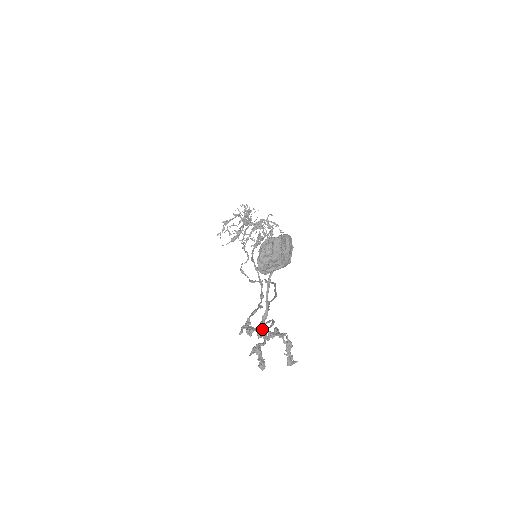
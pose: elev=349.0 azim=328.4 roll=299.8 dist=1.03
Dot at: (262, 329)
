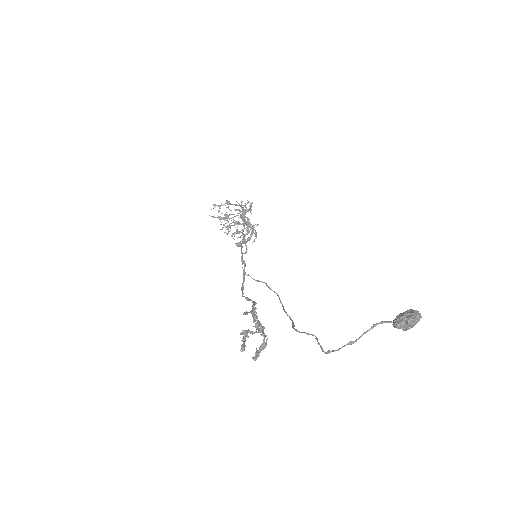
Dot at: occluded
